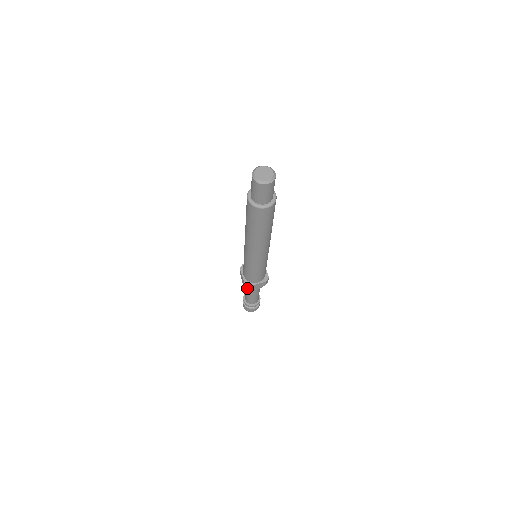
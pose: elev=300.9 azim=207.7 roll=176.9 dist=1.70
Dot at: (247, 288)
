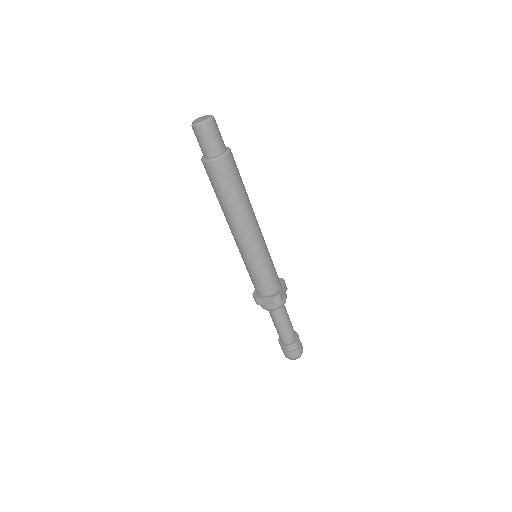
Dot at: (256, 303)
